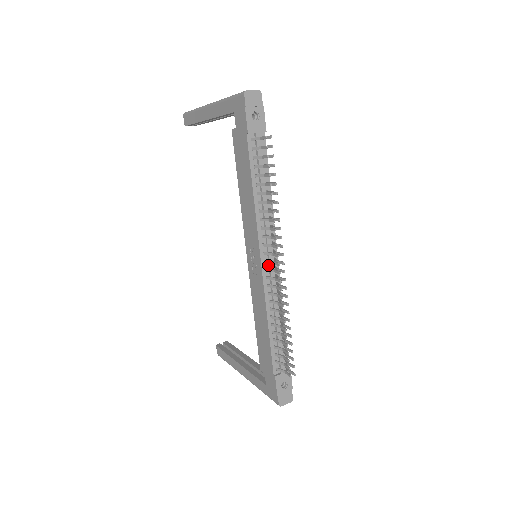
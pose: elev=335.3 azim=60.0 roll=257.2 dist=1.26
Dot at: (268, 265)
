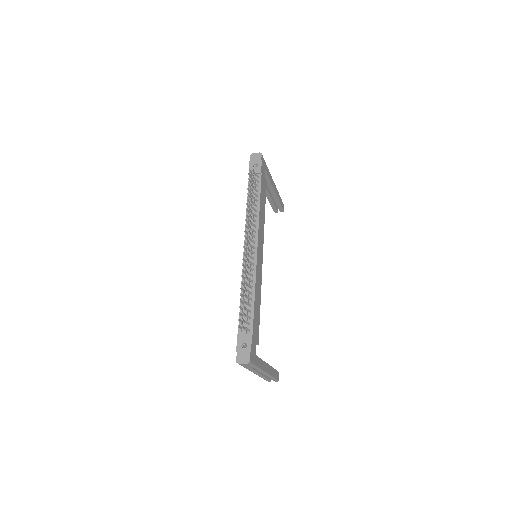
Dot at: occluded
